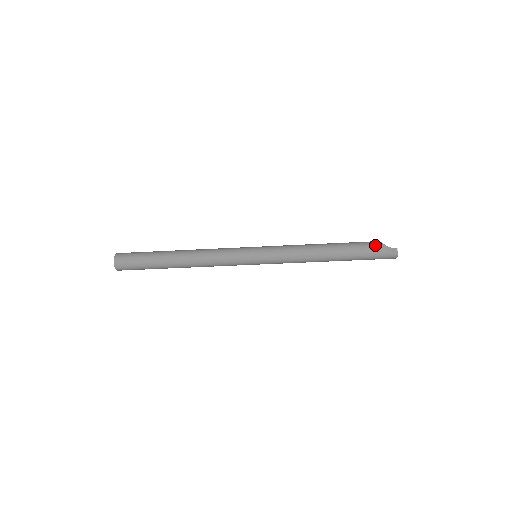
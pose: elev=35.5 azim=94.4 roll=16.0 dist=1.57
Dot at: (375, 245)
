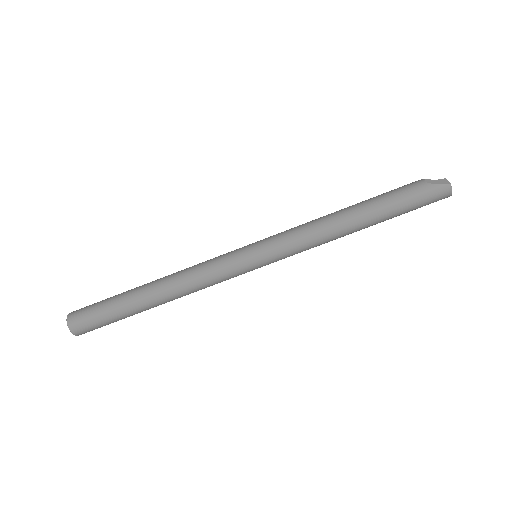
Dot at: (413, 184)
